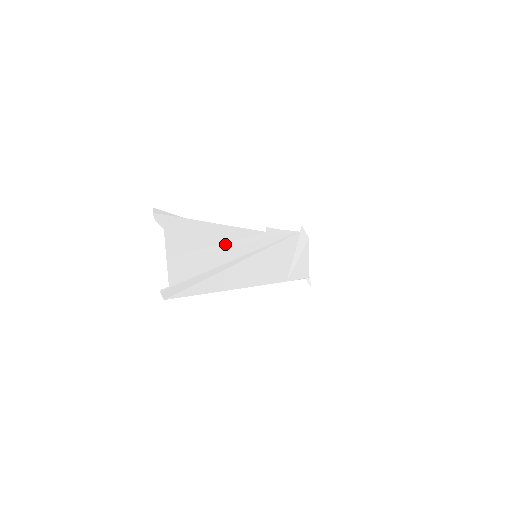
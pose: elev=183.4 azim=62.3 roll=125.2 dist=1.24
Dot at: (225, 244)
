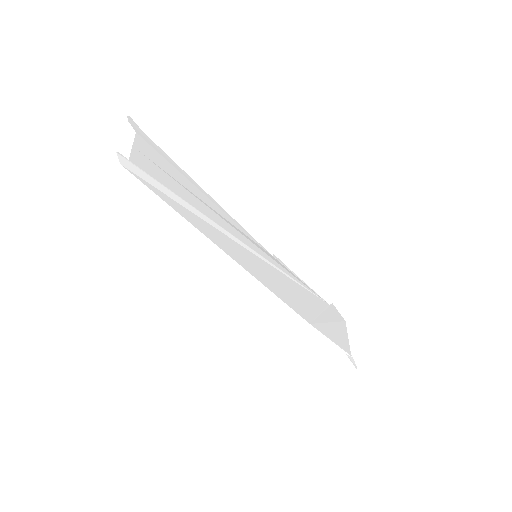
Dot at: (211, 208)
